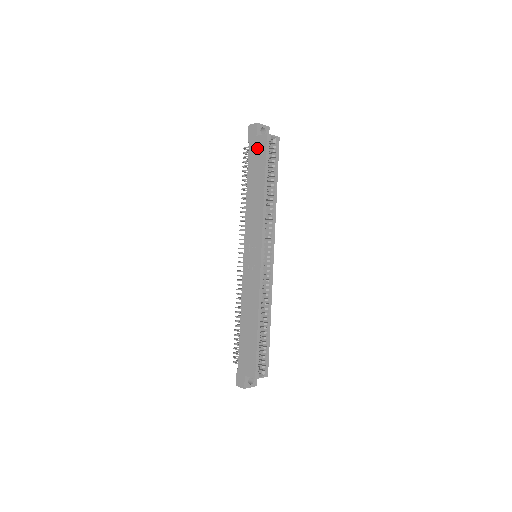
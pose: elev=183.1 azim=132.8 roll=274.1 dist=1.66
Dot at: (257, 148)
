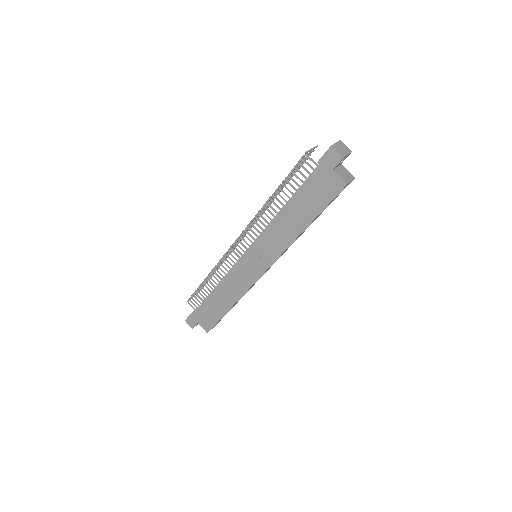
Dot at: (324, 184)
